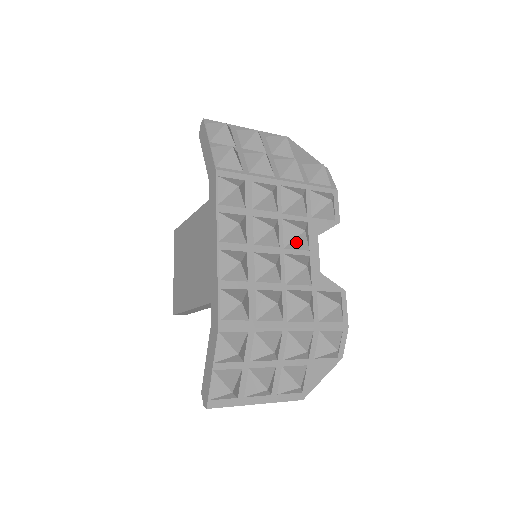
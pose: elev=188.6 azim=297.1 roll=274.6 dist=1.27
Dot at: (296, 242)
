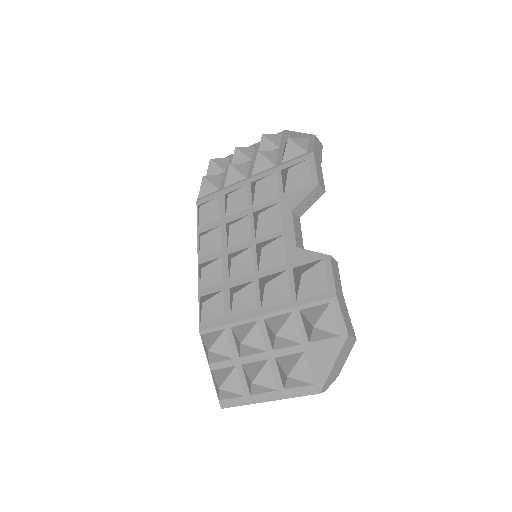
Dot at: (261, 228)
